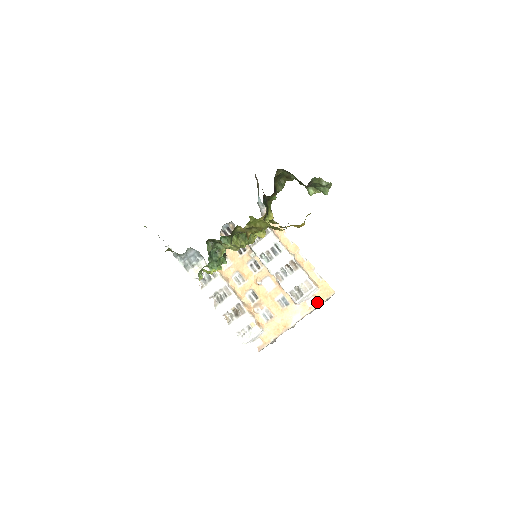
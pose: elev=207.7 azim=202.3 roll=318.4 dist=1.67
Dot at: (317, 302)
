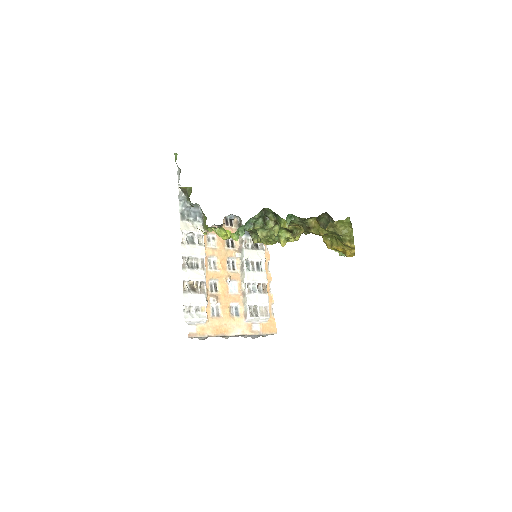
Dot at: (260, 331)
